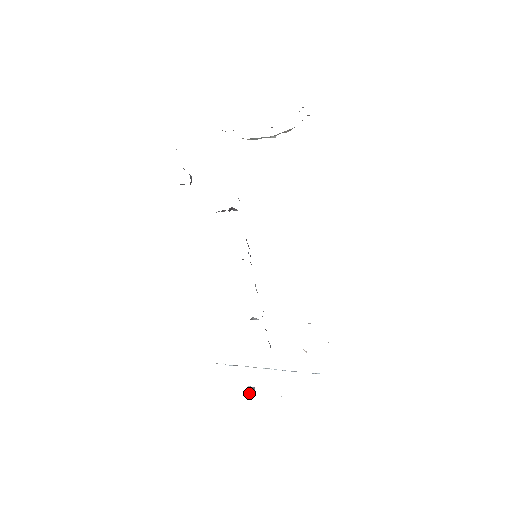
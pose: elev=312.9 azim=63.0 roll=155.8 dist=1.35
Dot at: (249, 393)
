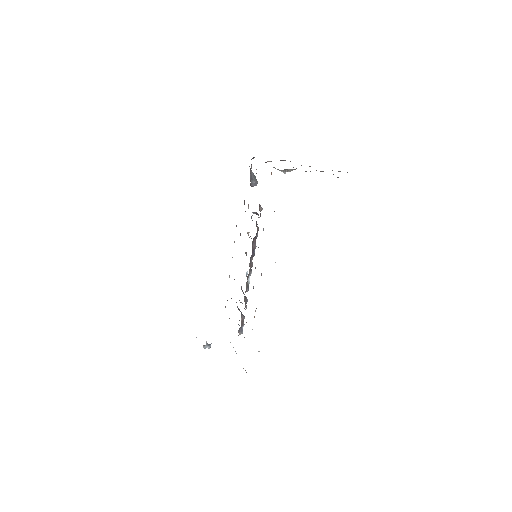
Dot at: (205, 346)
